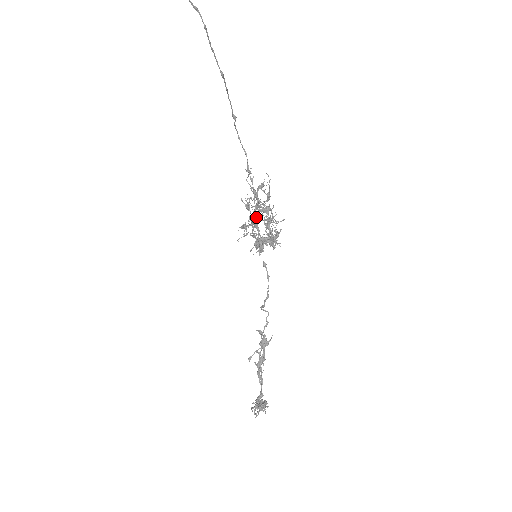
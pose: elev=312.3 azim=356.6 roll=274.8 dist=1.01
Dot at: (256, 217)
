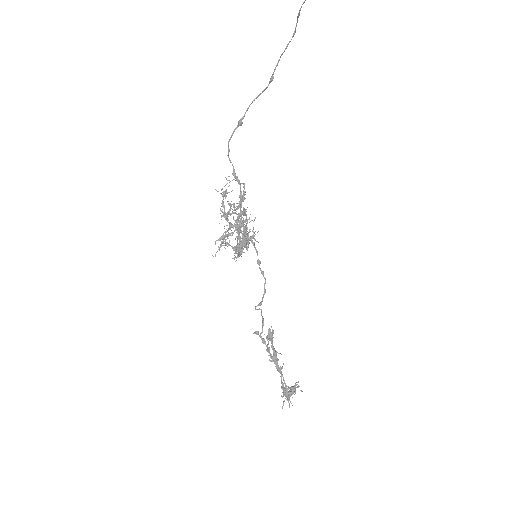
Dot at: (237, 222)
